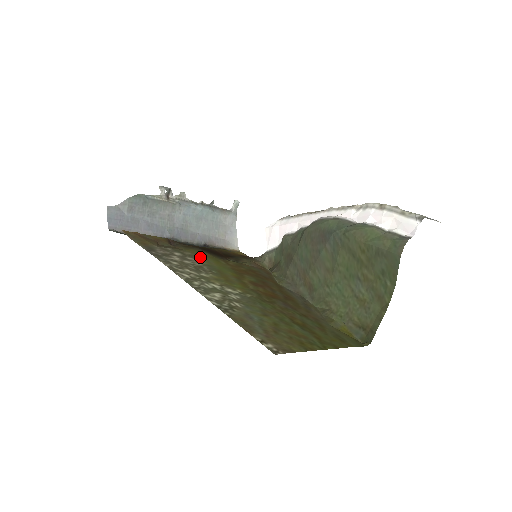
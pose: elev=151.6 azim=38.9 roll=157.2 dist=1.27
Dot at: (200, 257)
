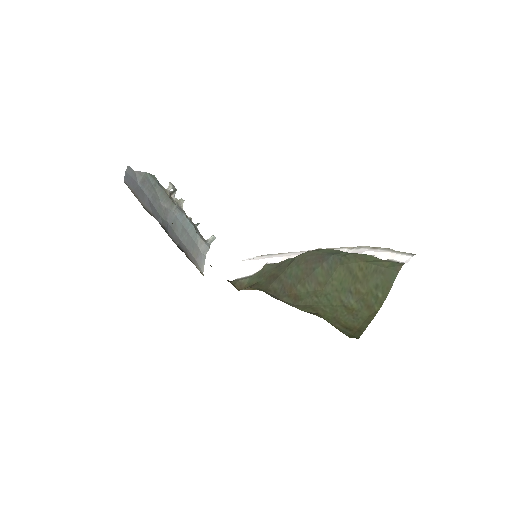
Dot at: occluded
